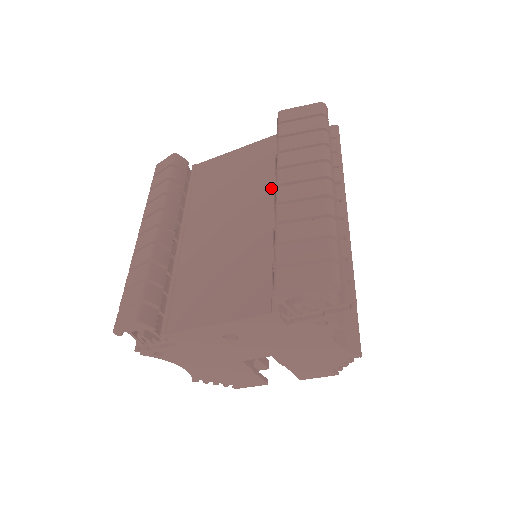
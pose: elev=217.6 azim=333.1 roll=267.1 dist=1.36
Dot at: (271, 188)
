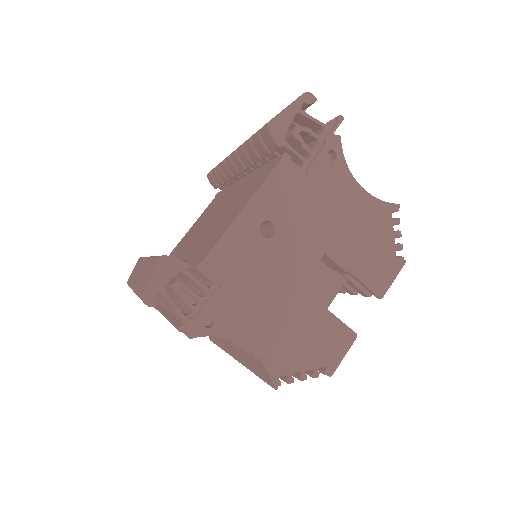
Dot at: (231, 189)
